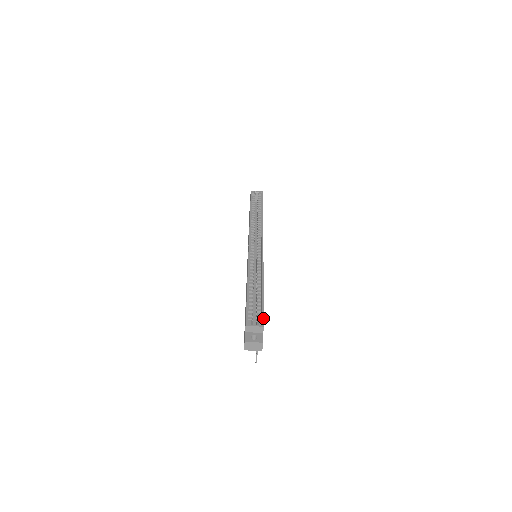
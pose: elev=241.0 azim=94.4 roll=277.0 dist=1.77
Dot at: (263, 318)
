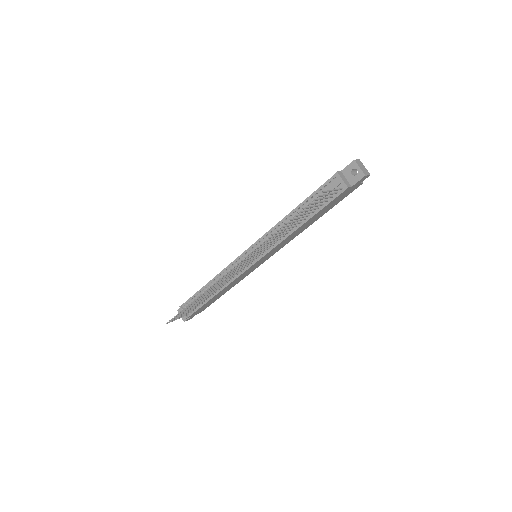
Dot at: occluded
